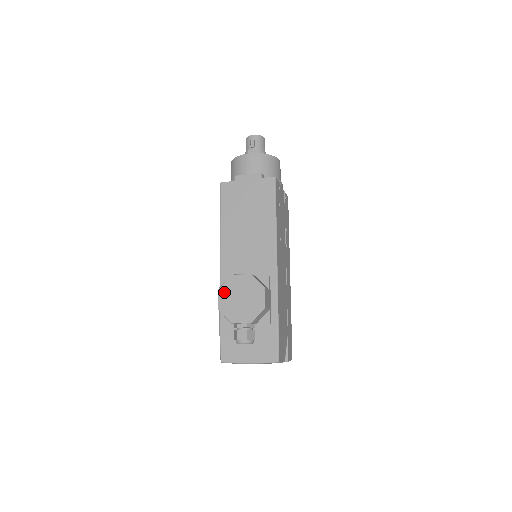
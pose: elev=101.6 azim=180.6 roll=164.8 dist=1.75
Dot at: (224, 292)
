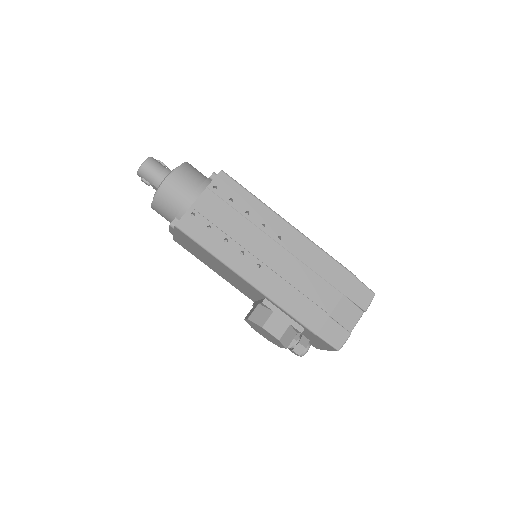
Dot at: (255, 330)
